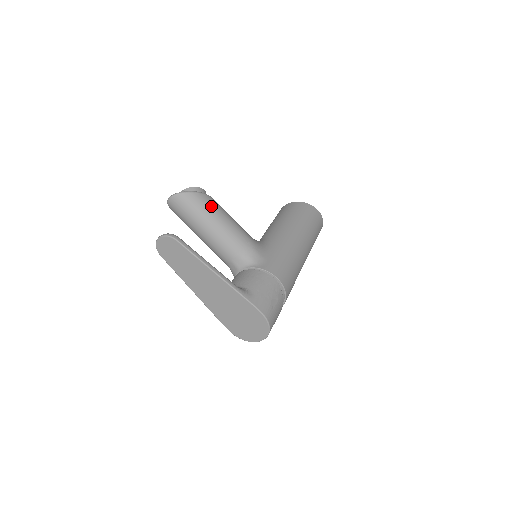
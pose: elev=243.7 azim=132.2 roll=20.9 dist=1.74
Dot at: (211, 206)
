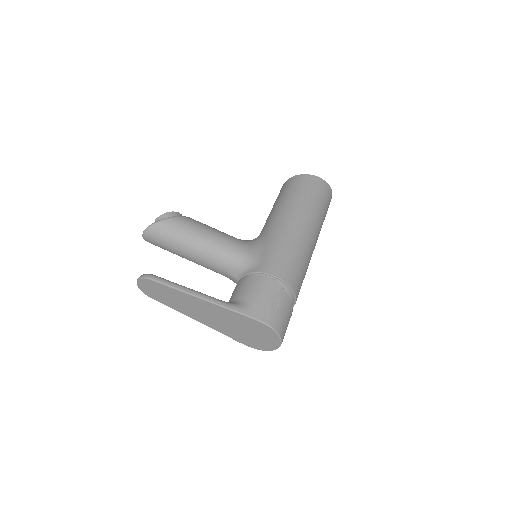
Dot at: (184, 227)
